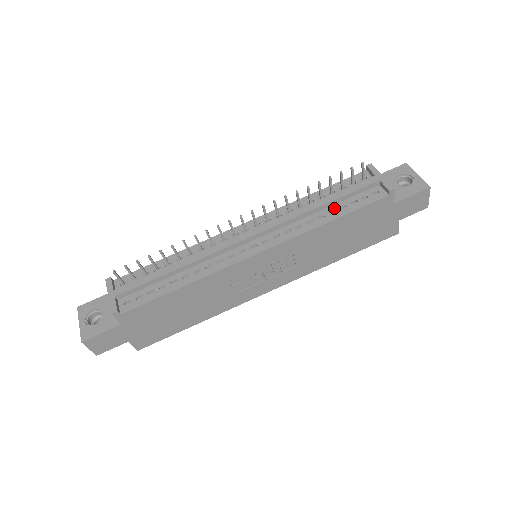
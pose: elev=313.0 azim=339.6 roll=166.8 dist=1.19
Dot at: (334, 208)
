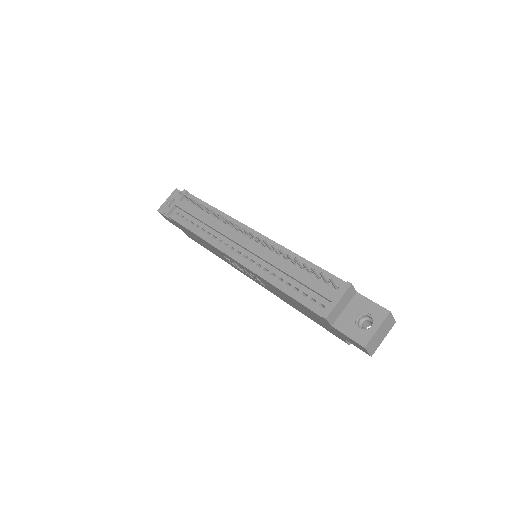
Dot at: (293, 283)
